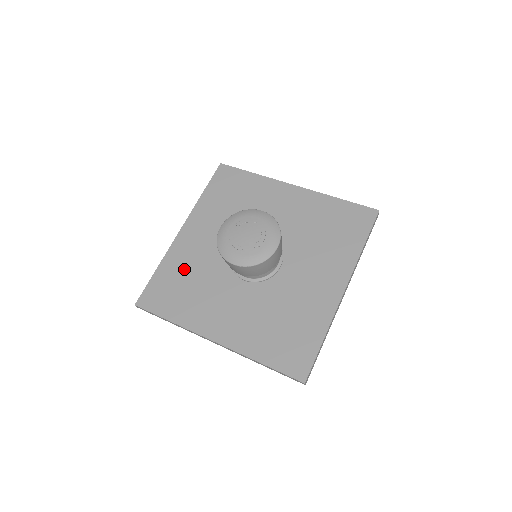
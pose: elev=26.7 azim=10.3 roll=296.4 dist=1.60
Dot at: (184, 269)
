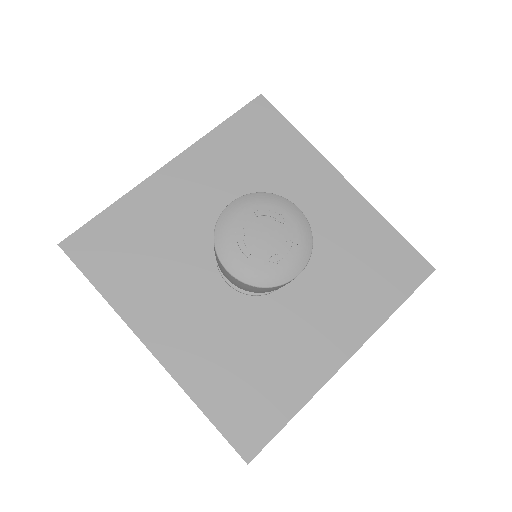
Dot at: (150, 225)
